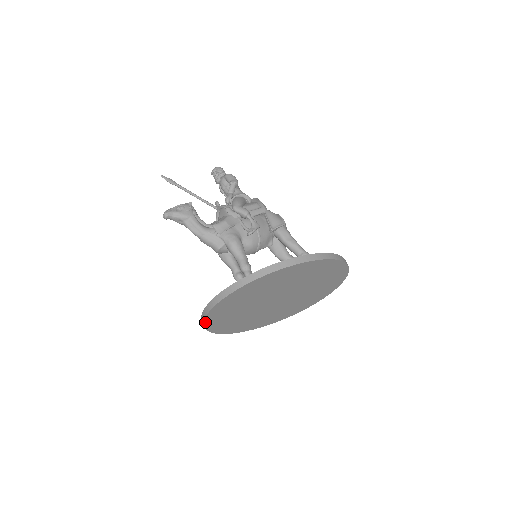
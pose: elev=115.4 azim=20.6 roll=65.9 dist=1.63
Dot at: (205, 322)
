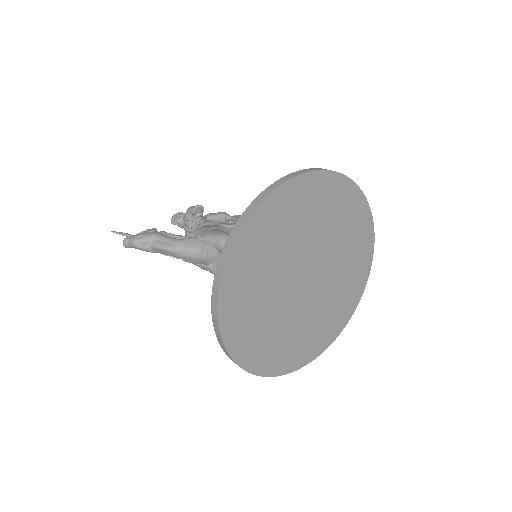
Dot at: (220, 325)
